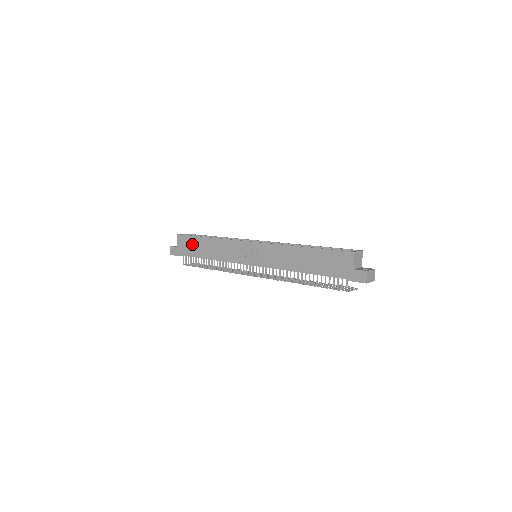
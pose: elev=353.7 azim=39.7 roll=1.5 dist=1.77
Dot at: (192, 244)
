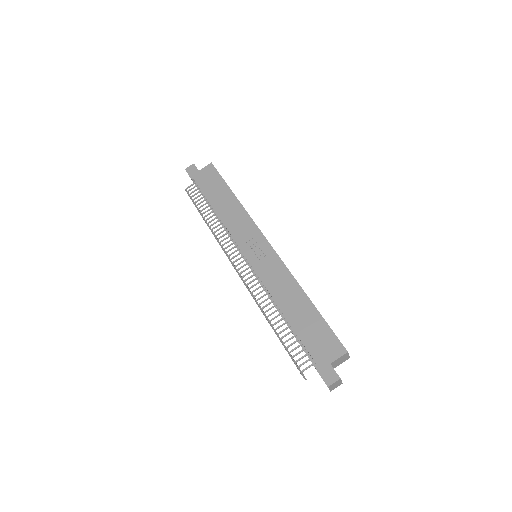
Dot at: (215, 184)
